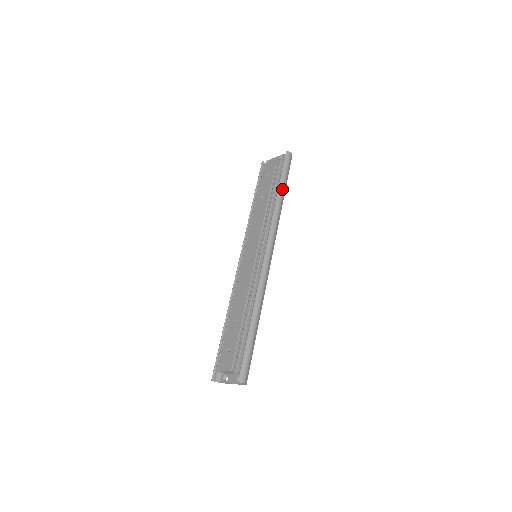
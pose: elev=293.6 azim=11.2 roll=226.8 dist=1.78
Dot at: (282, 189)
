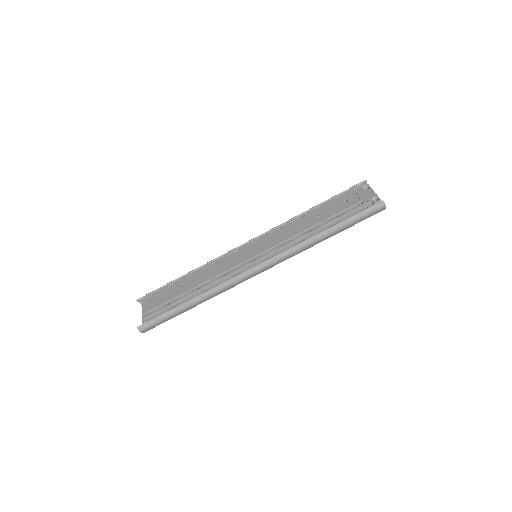
Dot at: (334, 230)
